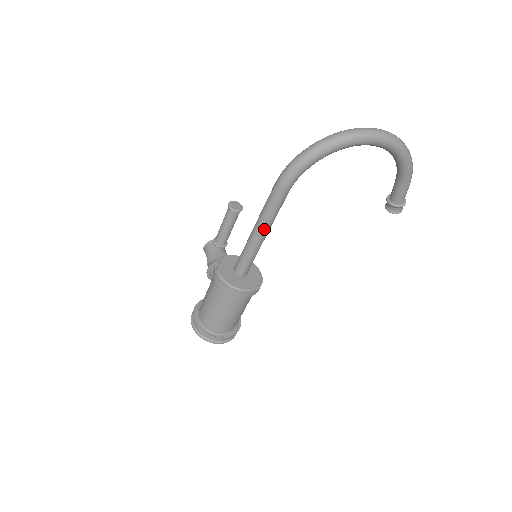
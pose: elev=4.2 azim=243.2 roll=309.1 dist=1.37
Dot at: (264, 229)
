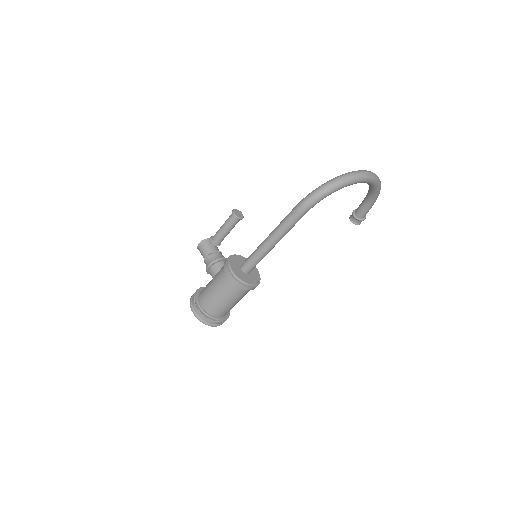
Dot at: (279, 239)
